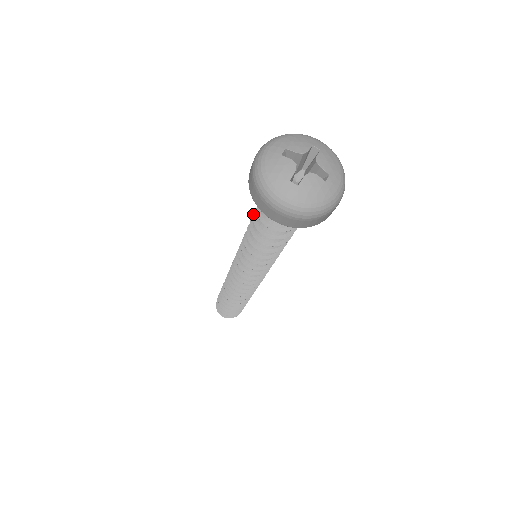
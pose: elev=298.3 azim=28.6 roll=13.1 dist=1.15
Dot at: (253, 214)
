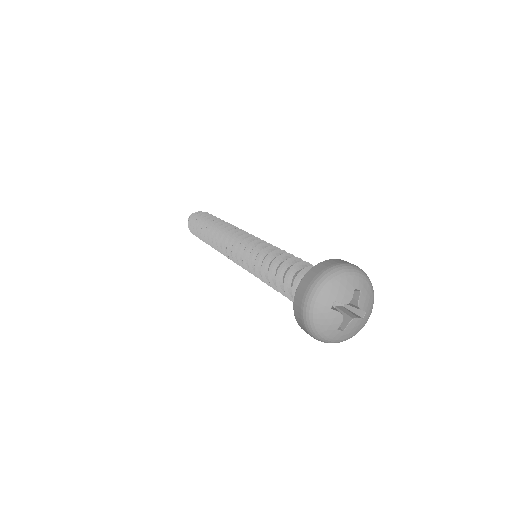
Dot at: occluded
